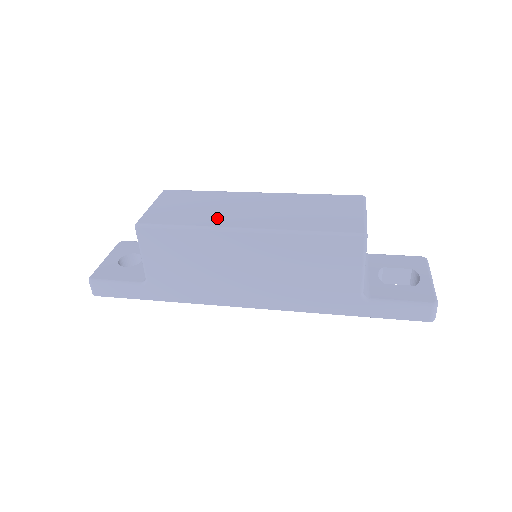
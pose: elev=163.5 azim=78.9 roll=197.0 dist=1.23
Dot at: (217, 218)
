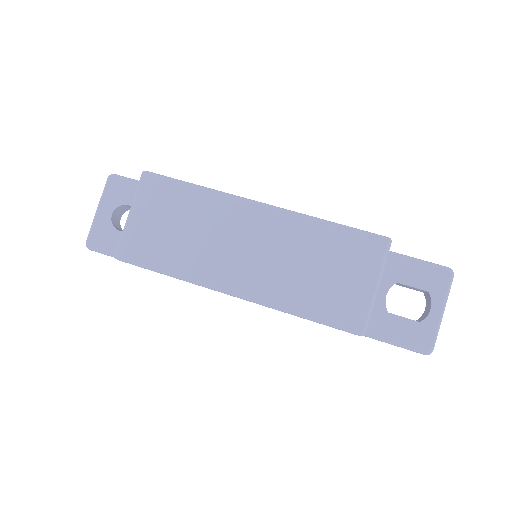
Dot at: (204, 263)
